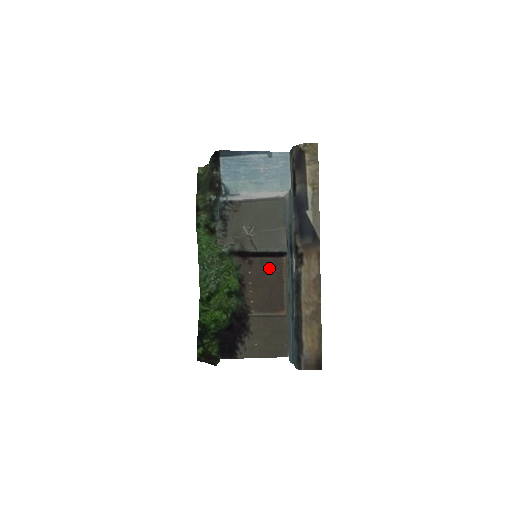
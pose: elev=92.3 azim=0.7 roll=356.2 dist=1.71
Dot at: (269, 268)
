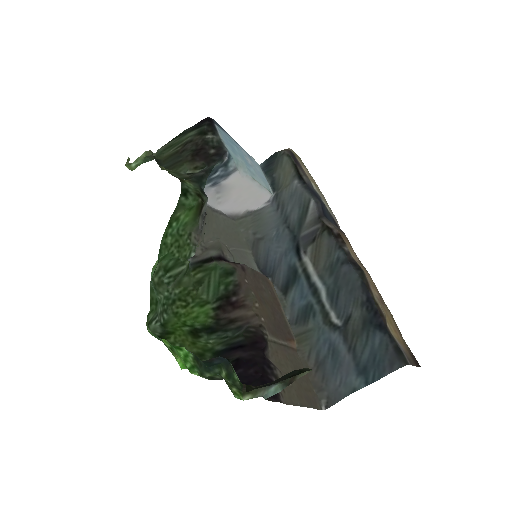
Dot at: (262, 283)
